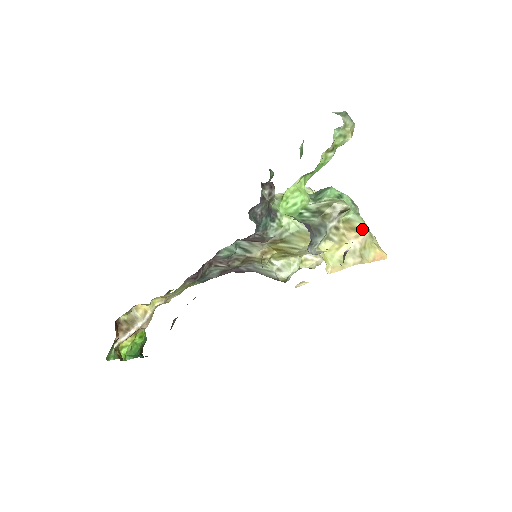
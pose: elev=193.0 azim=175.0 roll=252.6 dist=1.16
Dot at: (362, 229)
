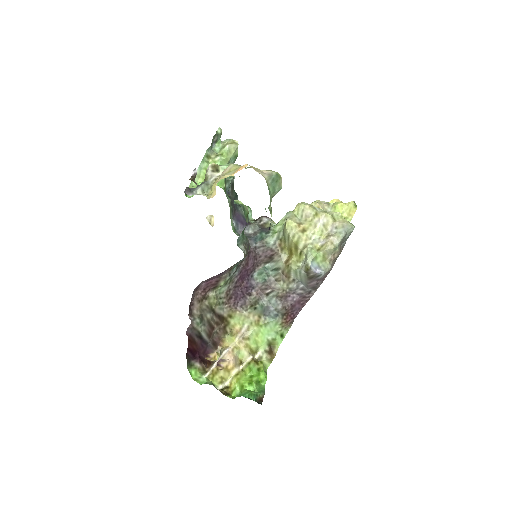
Dot at: (228, 167)
